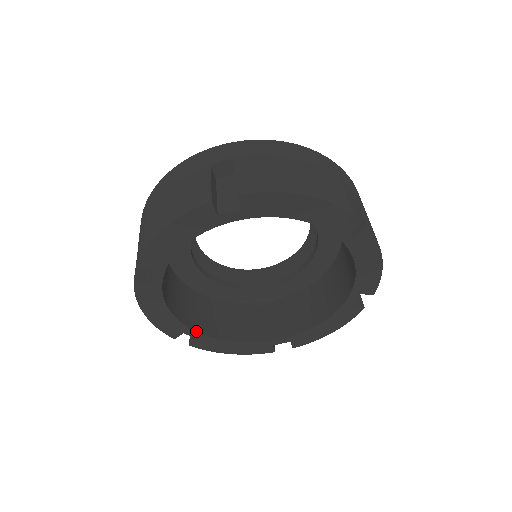
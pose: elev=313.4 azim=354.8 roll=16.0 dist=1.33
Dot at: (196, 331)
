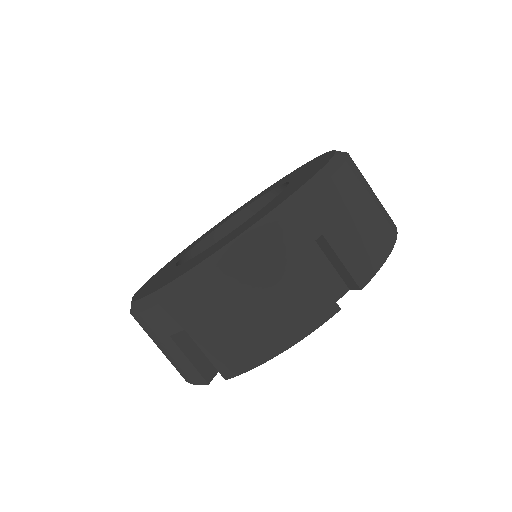
Dot at: occluded
